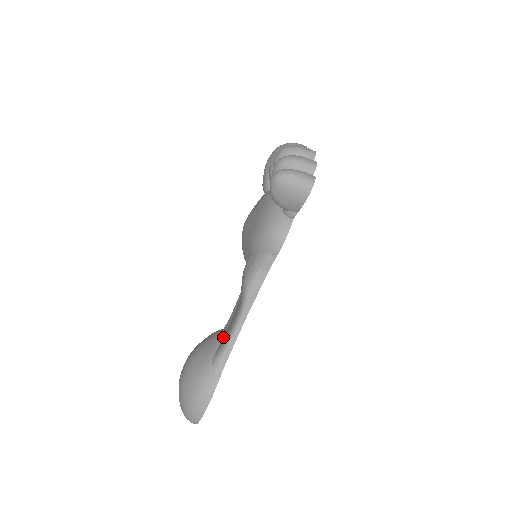
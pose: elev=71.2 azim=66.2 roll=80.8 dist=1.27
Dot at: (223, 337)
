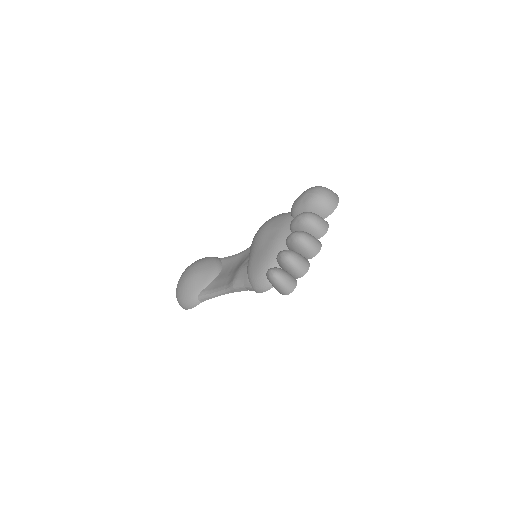
Dot at: (214, 281)
